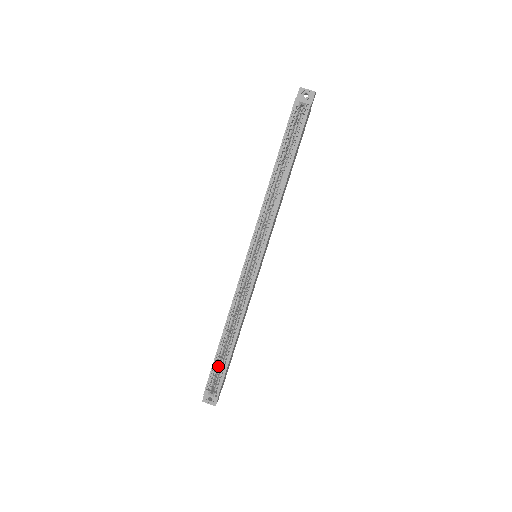
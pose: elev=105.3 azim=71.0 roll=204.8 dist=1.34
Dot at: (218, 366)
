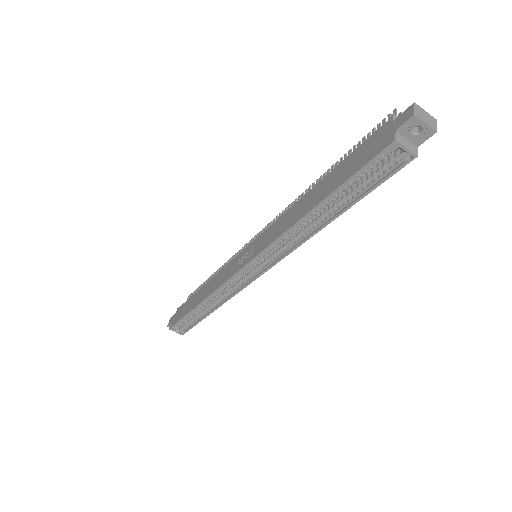
Dot at: occluded
